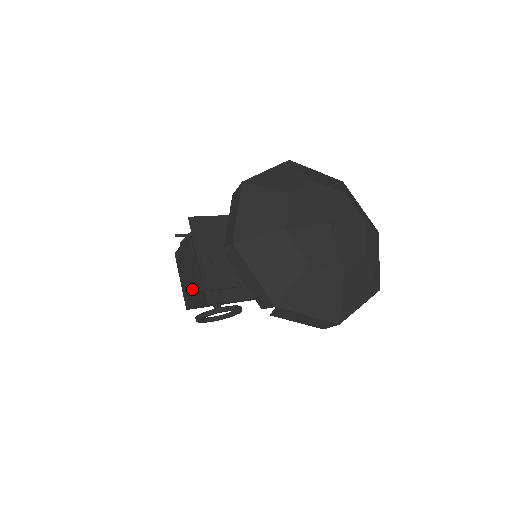
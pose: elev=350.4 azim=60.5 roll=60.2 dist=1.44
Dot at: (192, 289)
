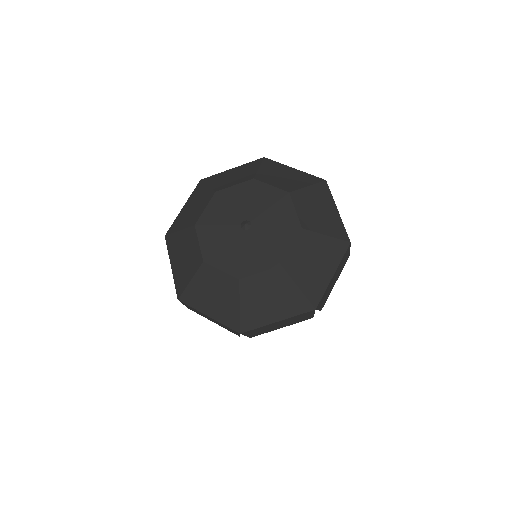
Dot at: occluded
